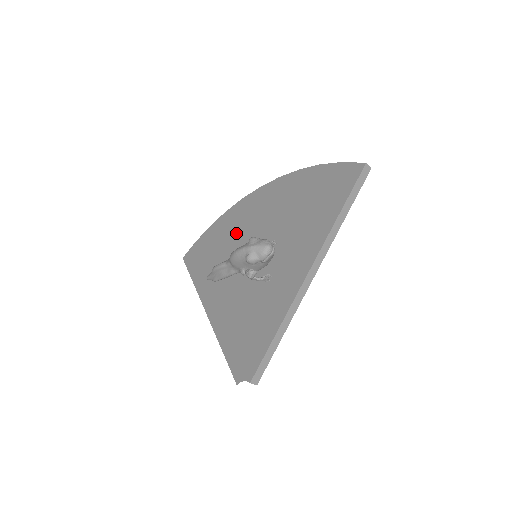
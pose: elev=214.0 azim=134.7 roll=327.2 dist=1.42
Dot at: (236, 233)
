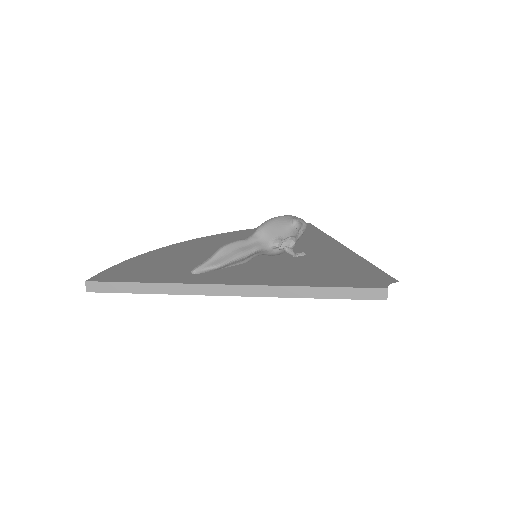
Dot at: (198, 253)
